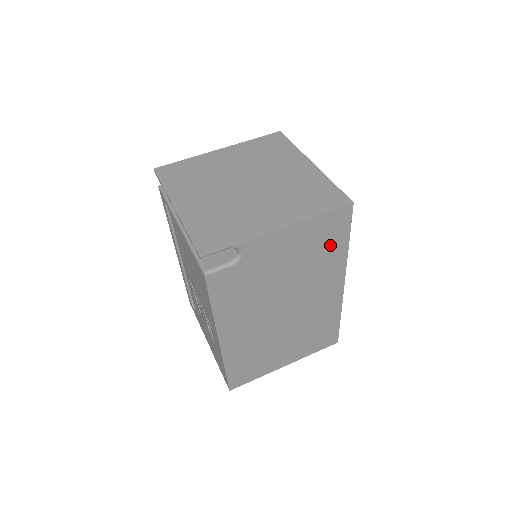
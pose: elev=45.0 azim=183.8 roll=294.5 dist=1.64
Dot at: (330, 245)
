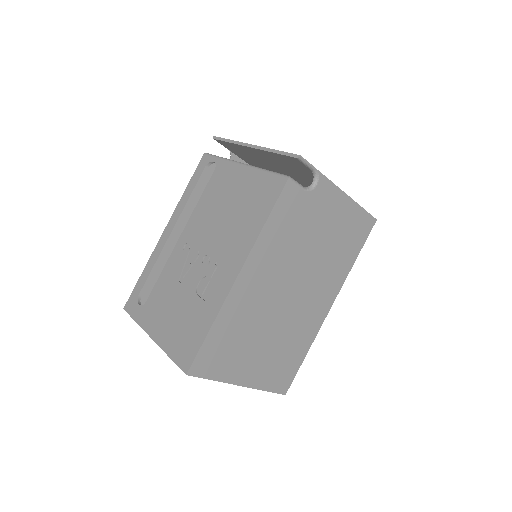
Dot at: (349, 247)
